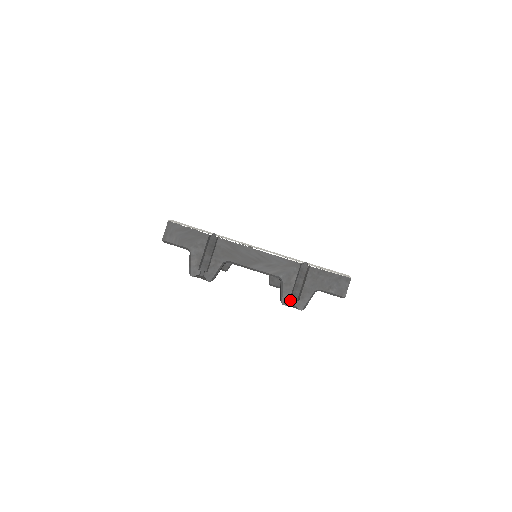
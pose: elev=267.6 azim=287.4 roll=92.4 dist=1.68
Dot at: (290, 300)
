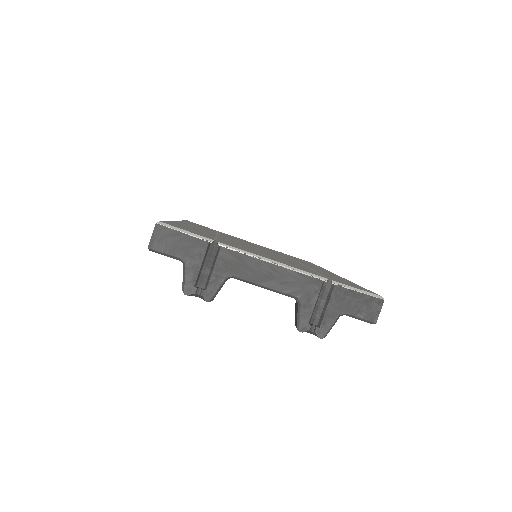
Dot at: (309, 326)
